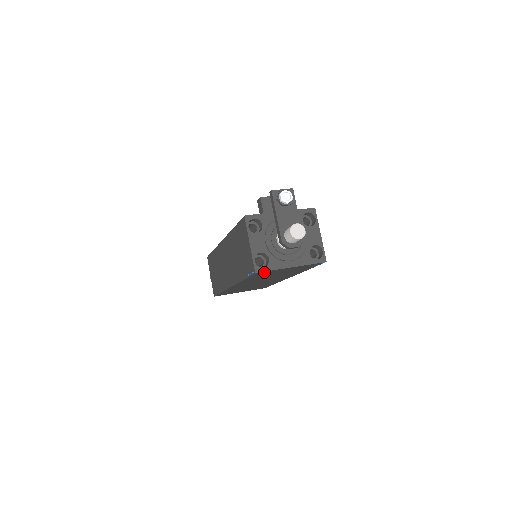
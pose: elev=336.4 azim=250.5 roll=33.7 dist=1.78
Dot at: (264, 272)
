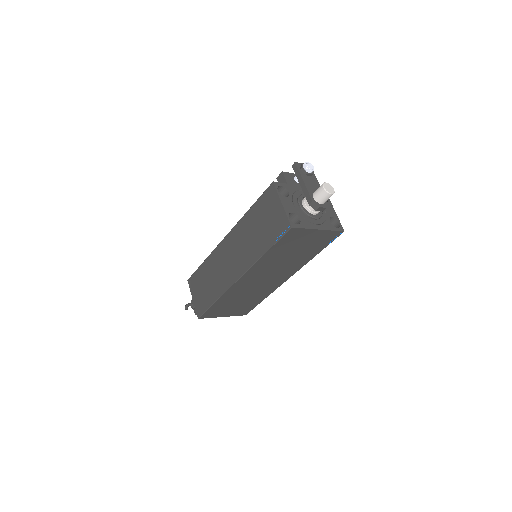
Dot at: (296, 232)
